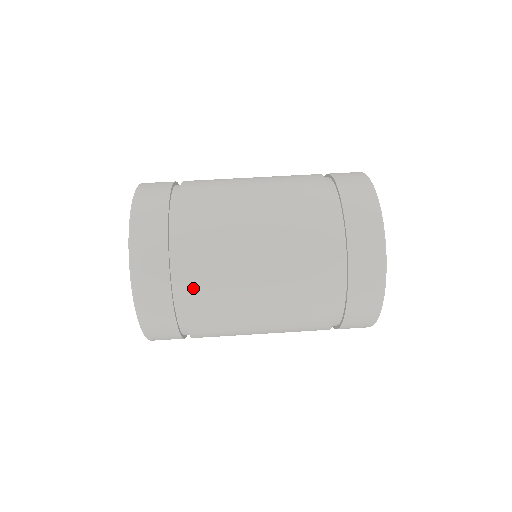
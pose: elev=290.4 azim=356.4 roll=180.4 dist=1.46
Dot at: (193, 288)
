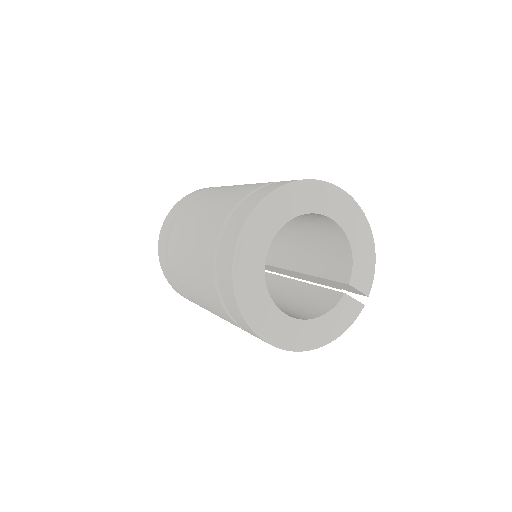
Dot at: (171, 246)
